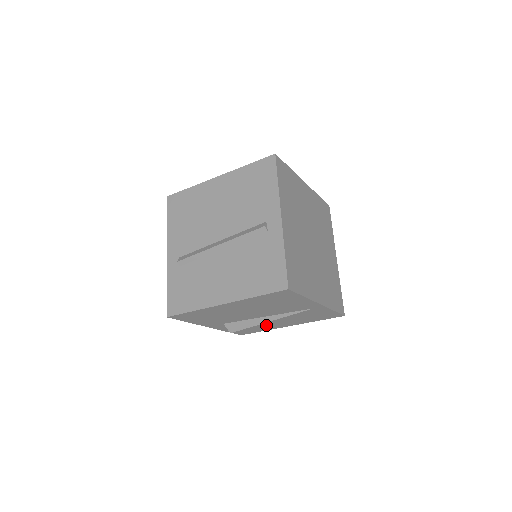
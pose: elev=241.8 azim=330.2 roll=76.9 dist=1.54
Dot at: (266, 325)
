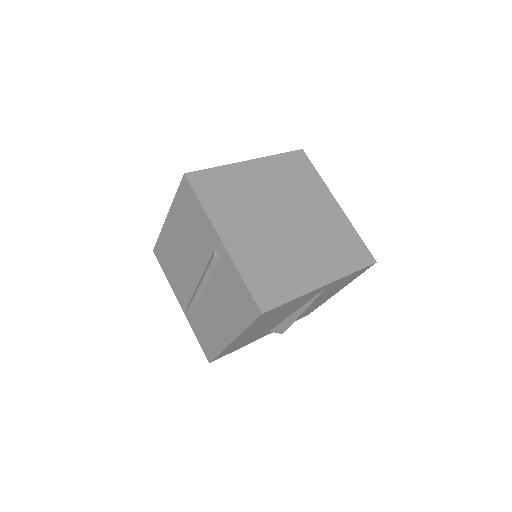
Dot at: (313, 306)
